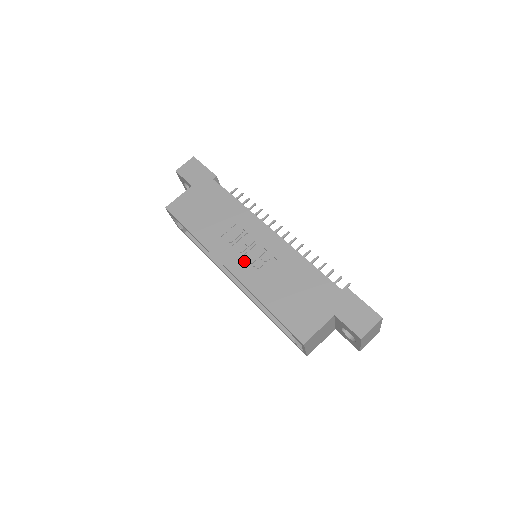
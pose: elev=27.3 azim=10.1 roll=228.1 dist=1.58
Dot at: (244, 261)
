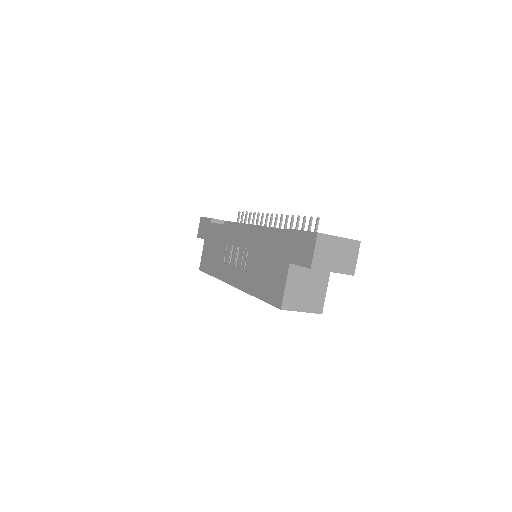
Dot at: (236, 270)
